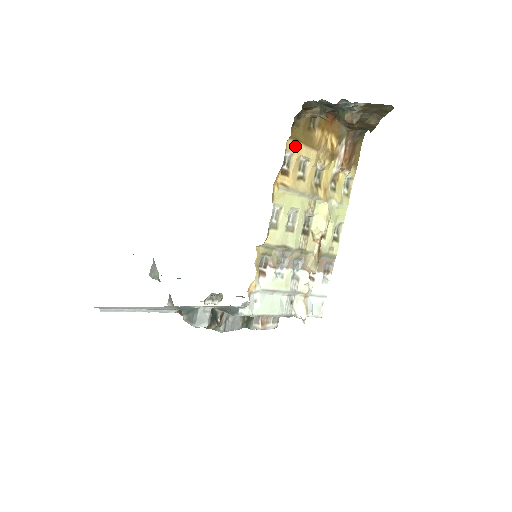
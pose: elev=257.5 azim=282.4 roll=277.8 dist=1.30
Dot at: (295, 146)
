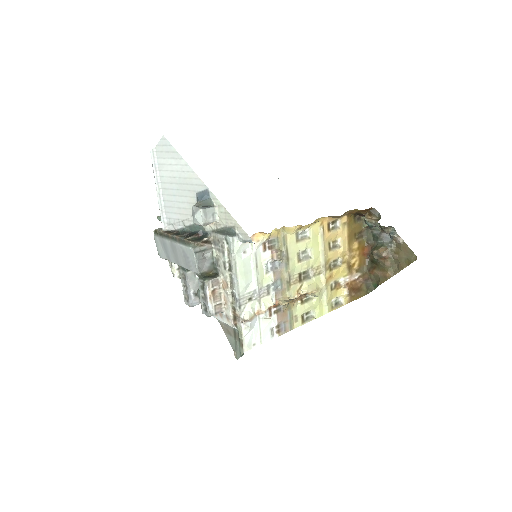
Dot at: (344, 227)
